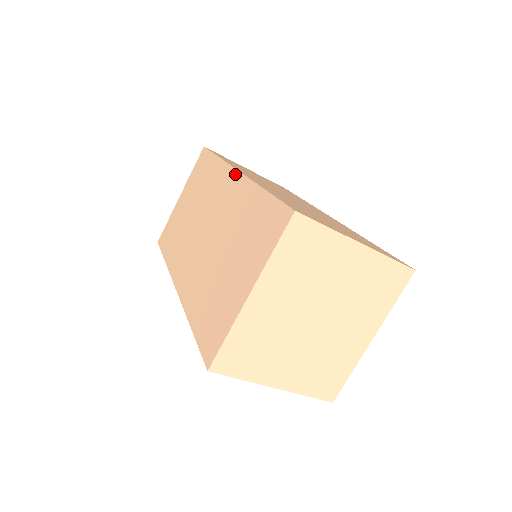
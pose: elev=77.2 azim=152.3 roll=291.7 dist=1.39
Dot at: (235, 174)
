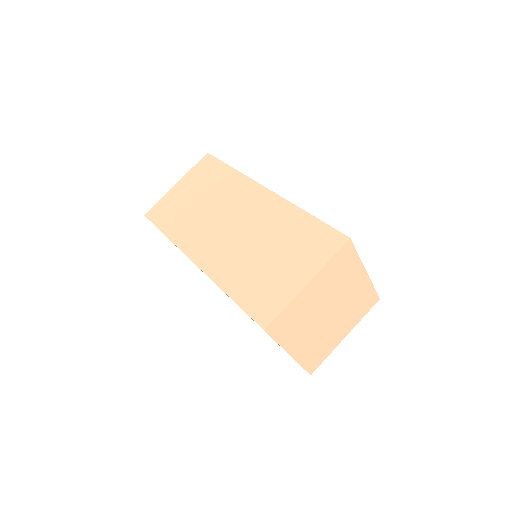
Dot at: occluded
